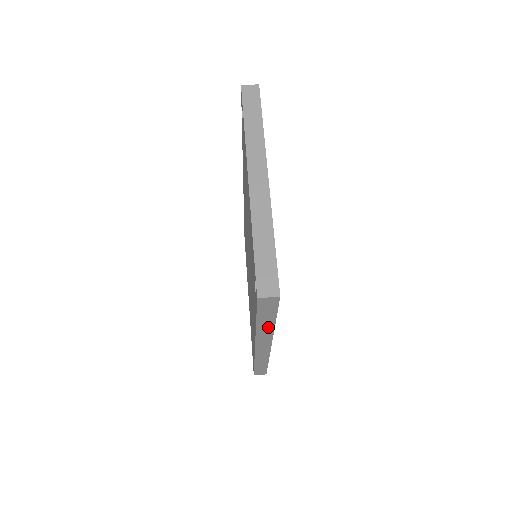
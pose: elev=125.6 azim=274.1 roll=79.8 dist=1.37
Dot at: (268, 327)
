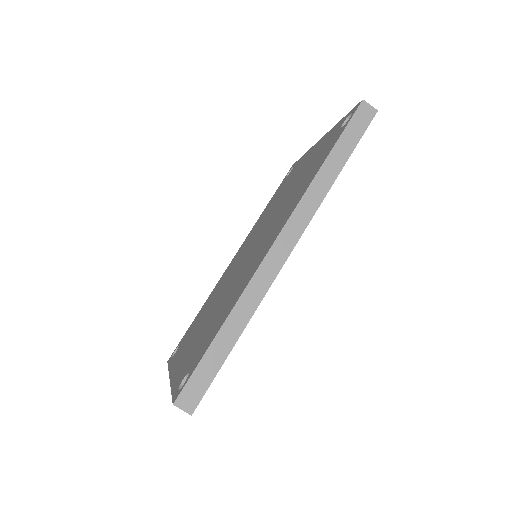
Dot at: occluded
